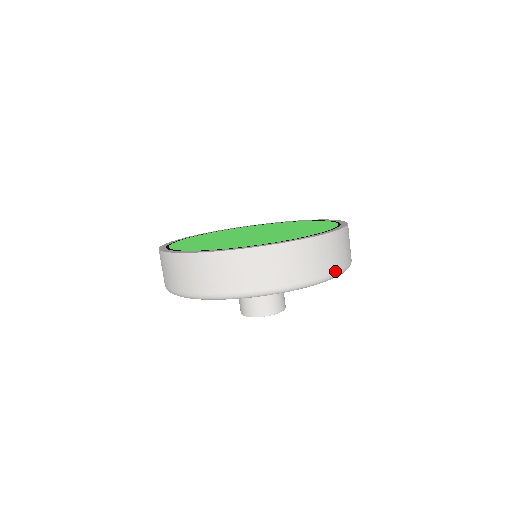
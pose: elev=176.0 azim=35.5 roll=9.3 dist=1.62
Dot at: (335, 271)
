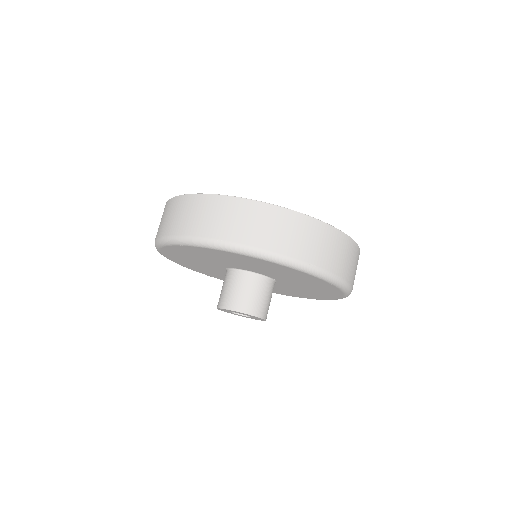
Dot at: (264, 248)
